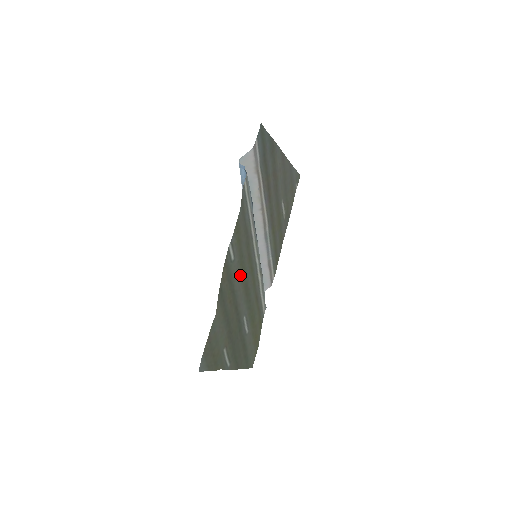
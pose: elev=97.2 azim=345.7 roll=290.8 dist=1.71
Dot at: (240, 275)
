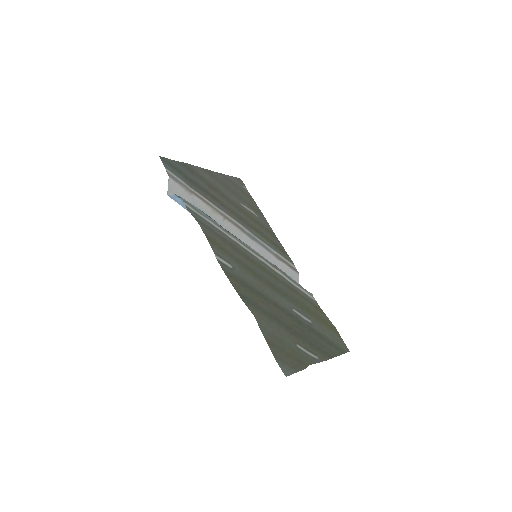
Dot at: (253, 277)
